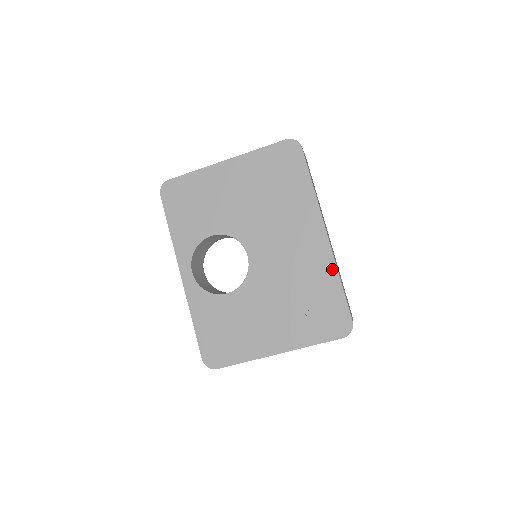
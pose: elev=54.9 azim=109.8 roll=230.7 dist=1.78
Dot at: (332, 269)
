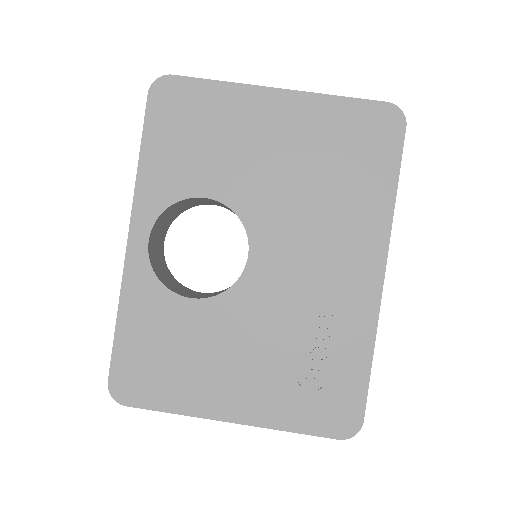
Dot at: (368, 332)
